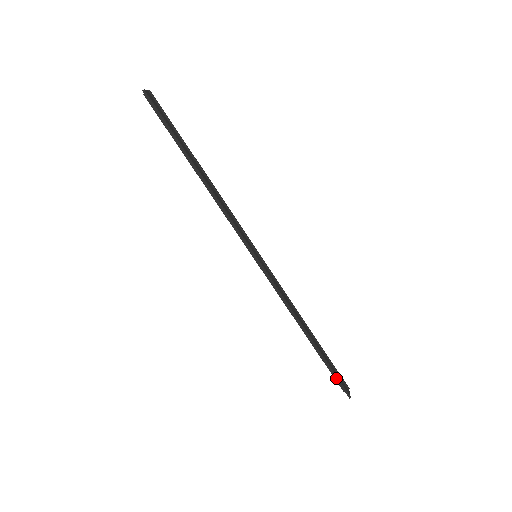
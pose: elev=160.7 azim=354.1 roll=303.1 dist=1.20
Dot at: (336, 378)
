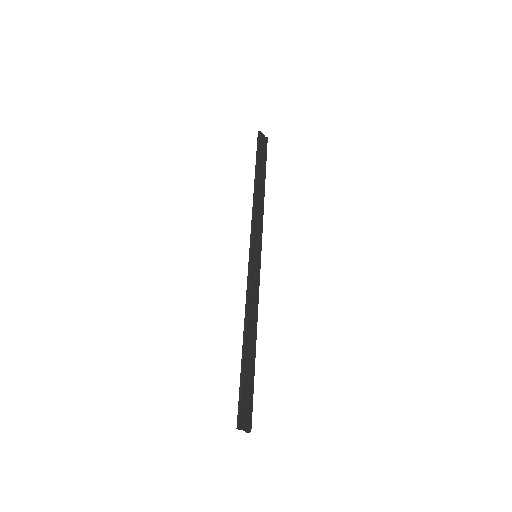
Dot at: (239, 395)
